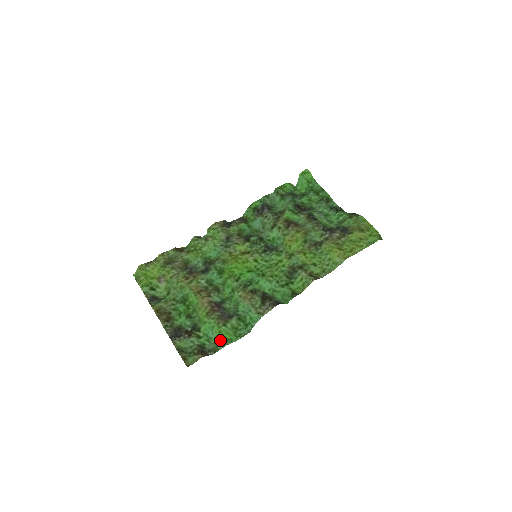
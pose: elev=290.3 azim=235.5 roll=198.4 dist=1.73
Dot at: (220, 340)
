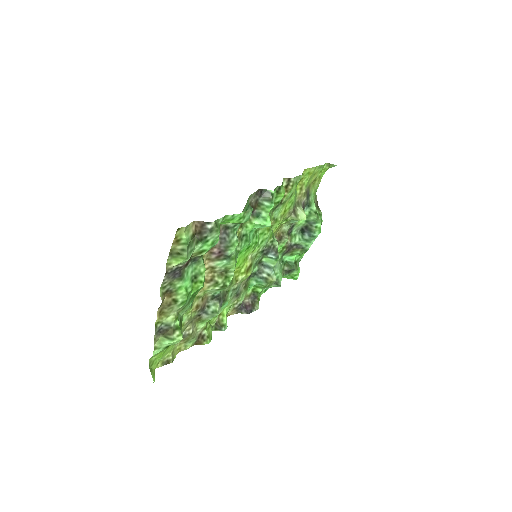
Dot at: occluded
